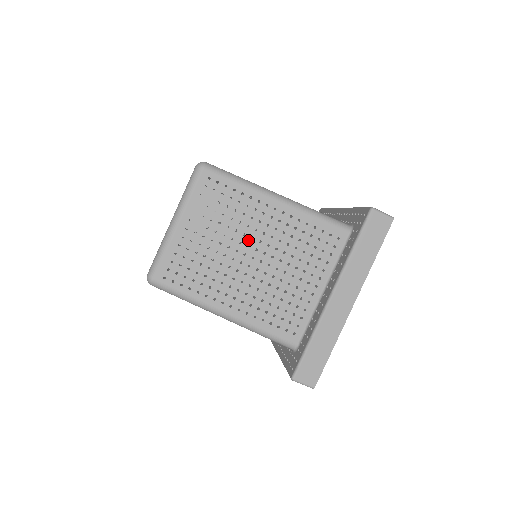
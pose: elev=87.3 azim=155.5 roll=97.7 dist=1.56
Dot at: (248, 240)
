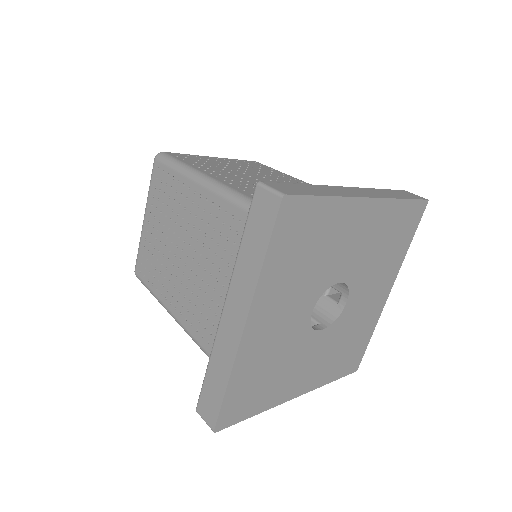
Dot at: (184, 234)
